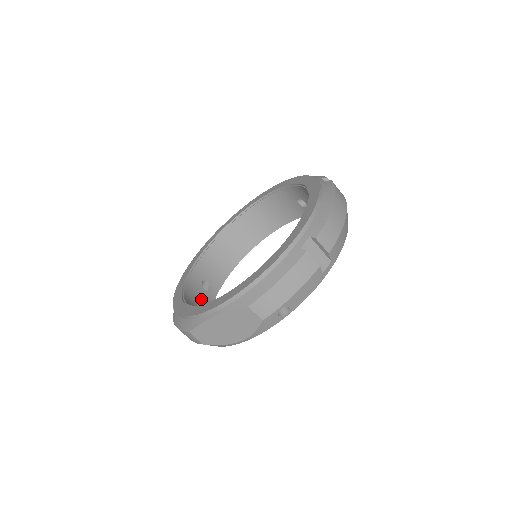
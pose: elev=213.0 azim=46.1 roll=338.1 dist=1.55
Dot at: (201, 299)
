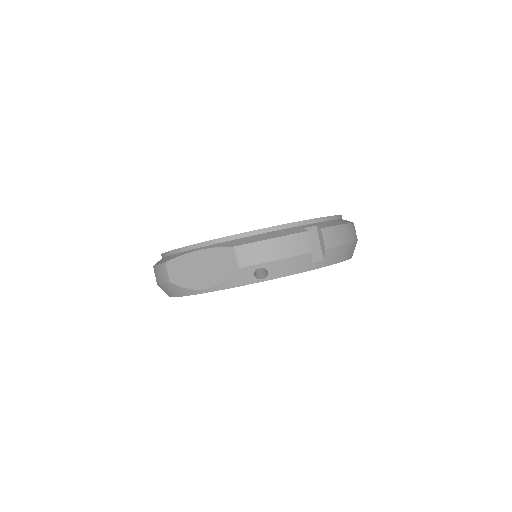
Dot at: occluded
